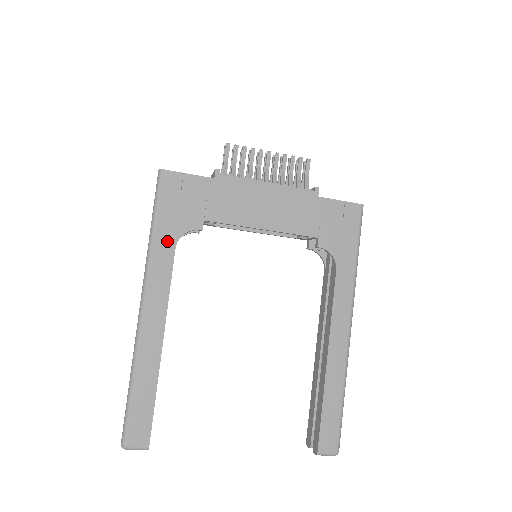
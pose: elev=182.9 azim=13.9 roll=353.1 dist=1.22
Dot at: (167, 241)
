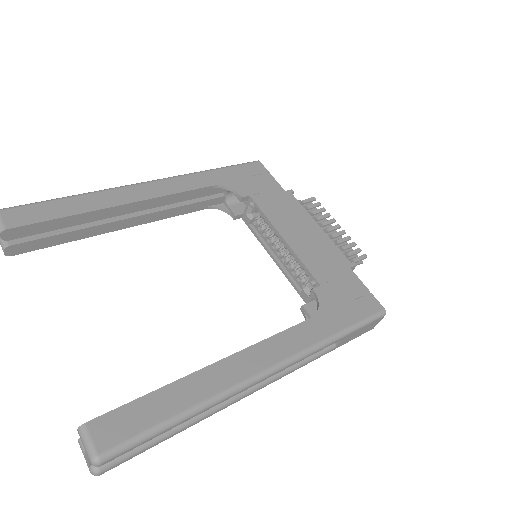
Dot at: (213, 179)
